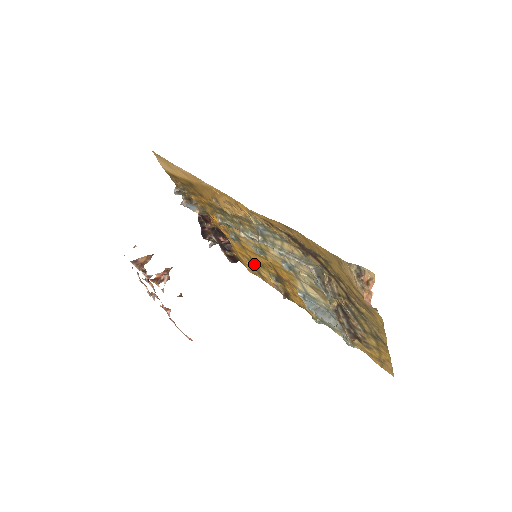
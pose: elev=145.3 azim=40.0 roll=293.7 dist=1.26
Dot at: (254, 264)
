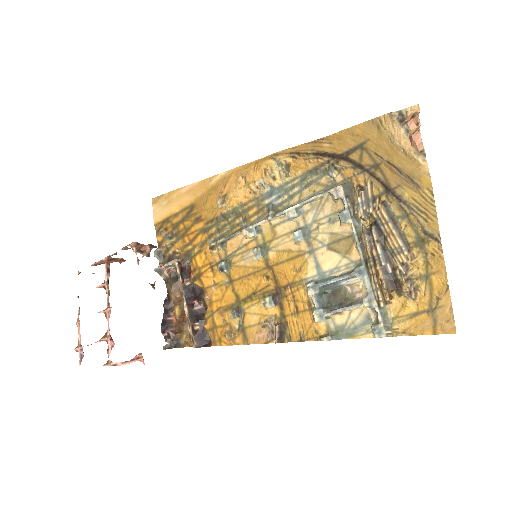
Dot at: (239, 307)
